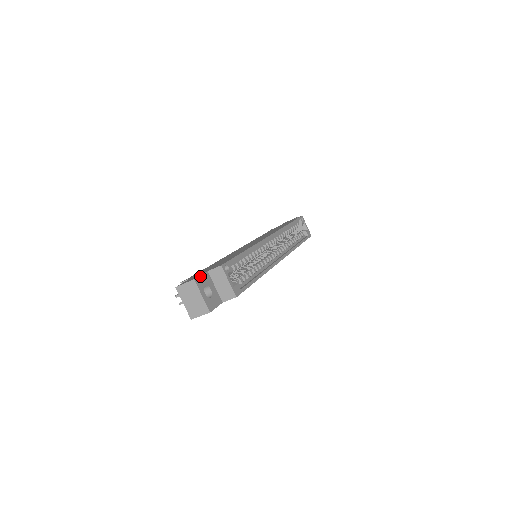
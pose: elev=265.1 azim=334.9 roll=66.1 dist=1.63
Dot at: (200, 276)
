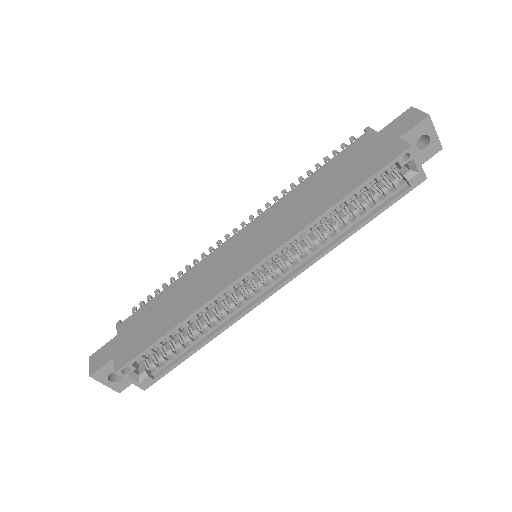
Dot at: (100, 369)
